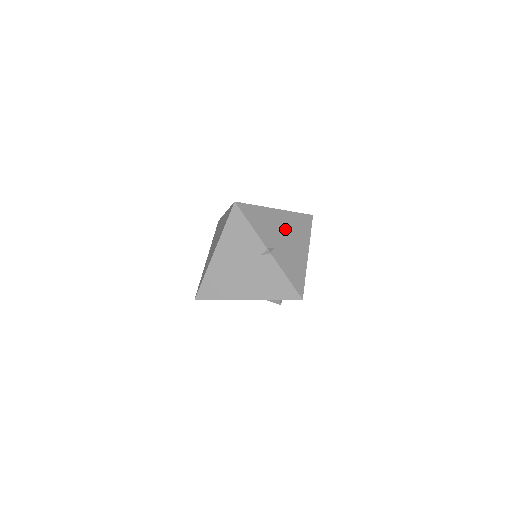
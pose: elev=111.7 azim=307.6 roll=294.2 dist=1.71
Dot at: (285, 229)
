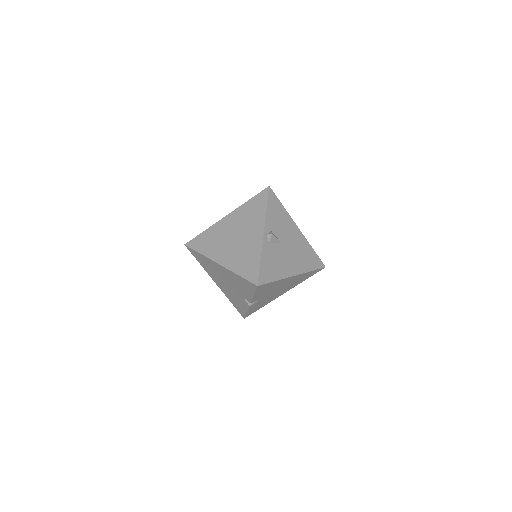
Dot at: (284, 286)
